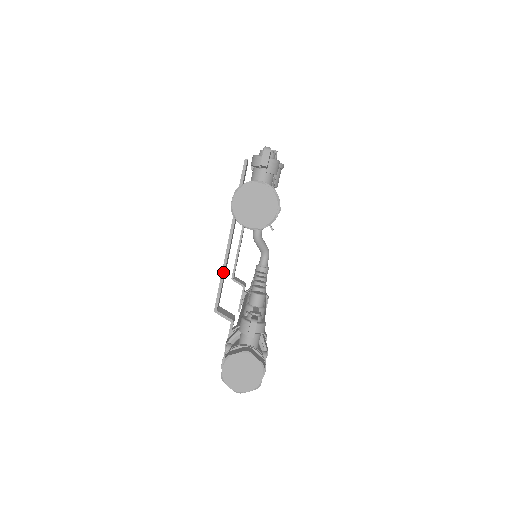
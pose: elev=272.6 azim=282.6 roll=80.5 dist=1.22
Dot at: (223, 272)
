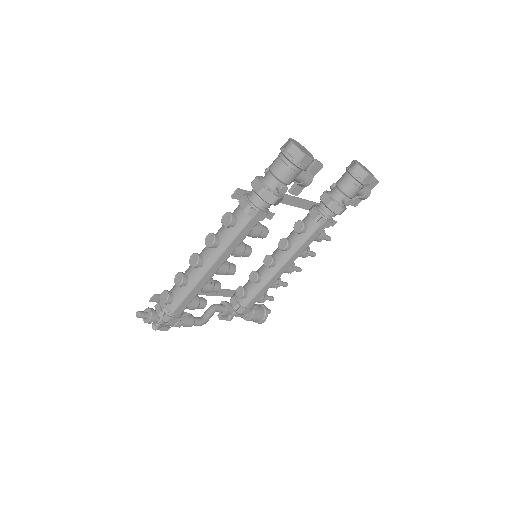
Dot at: (283, 194)
